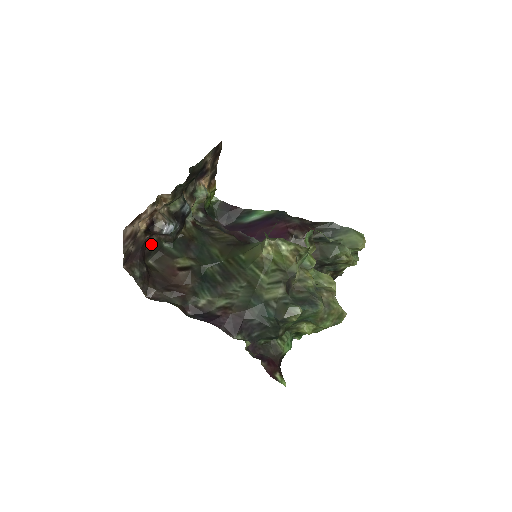
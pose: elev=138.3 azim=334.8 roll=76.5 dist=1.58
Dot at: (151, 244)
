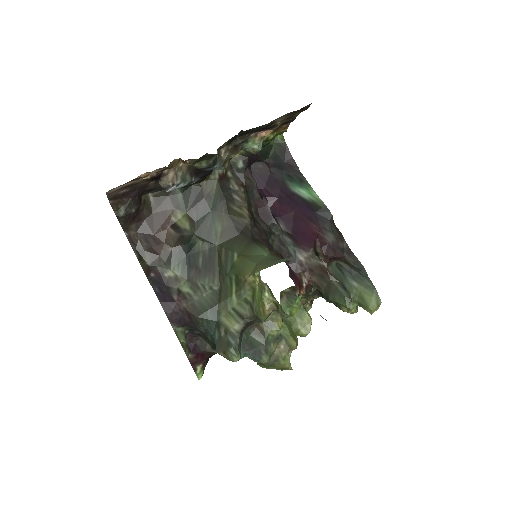
Dot at: (157, 183)
